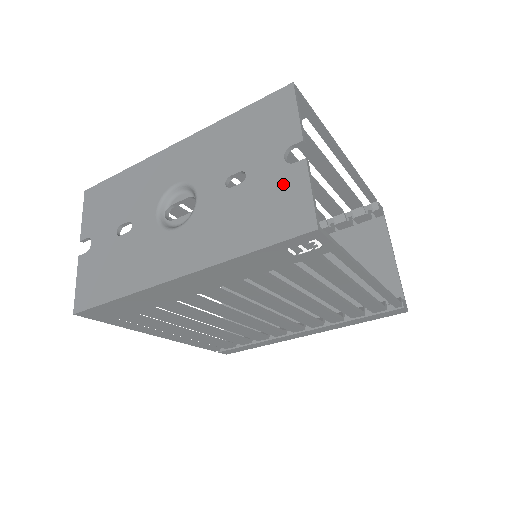
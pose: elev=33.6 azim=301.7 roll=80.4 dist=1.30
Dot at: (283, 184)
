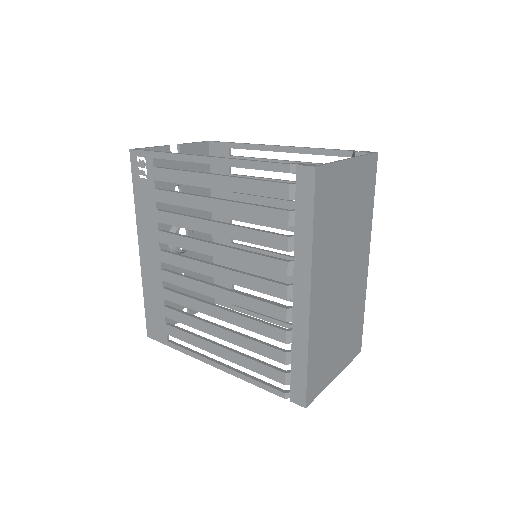
Dot at: (160, 163)
